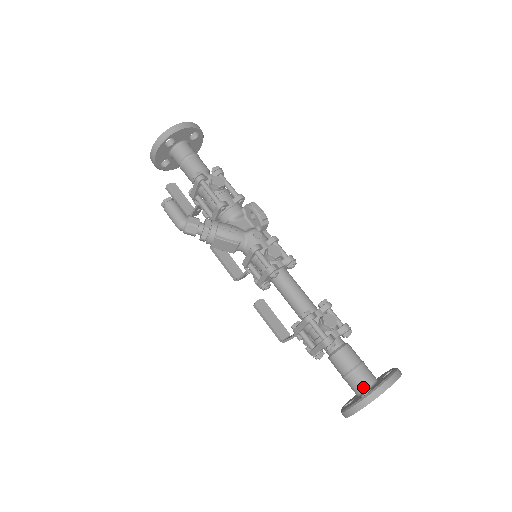
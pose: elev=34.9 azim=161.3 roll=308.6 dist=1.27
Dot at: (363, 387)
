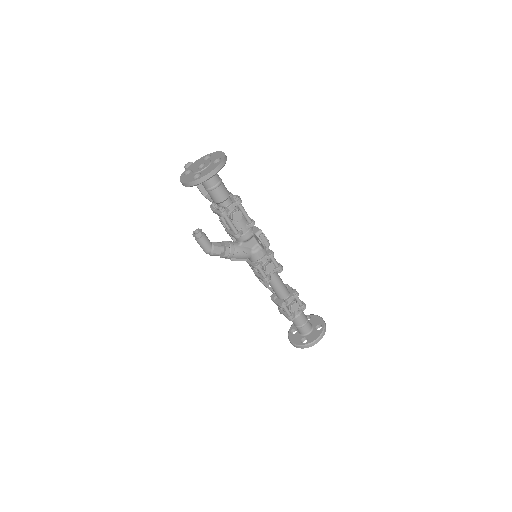
Dot at: (303, 333)
